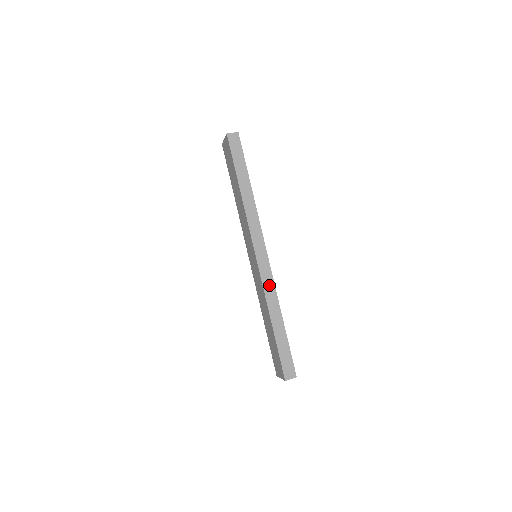
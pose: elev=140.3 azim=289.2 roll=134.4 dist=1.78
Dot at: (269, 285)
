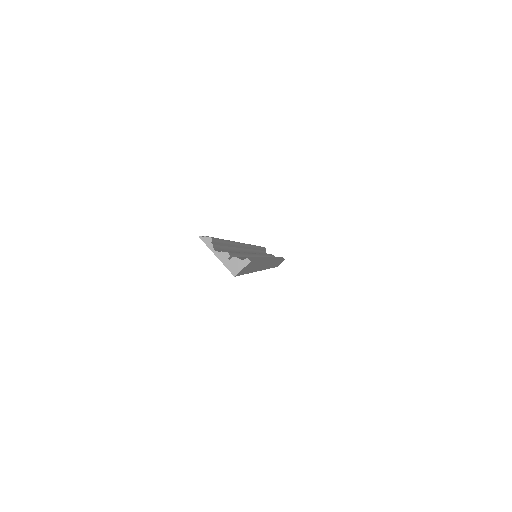
Dot at: occluded
